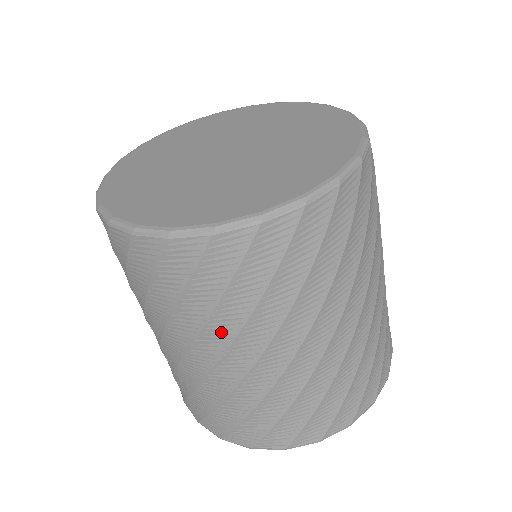
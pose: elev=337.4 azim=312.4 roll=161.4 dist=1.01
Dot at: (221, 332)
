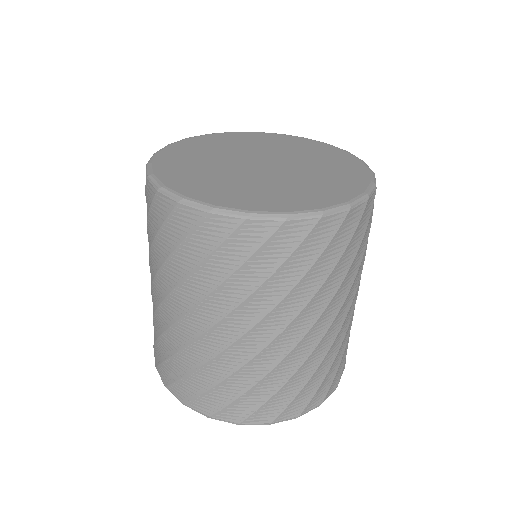
Dot at: (323, 298)
